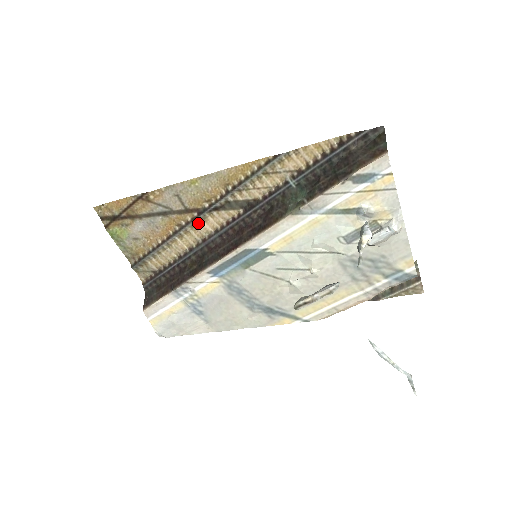
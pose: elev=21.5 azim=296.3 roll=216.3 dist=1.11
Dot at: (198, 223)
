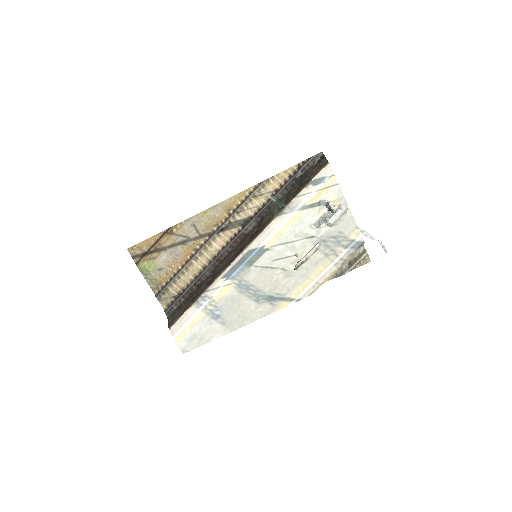
Dot at: (209, 245)
